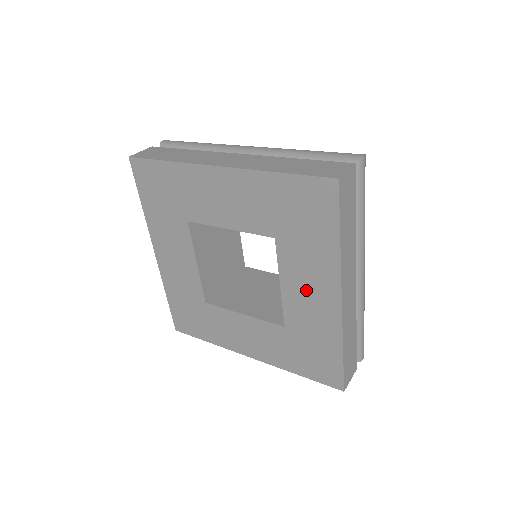
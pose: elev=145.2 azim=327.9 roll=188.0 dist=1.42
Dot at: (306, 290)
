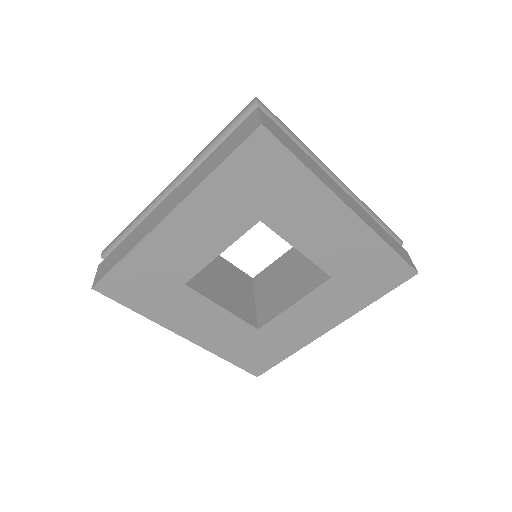
Dot at: (319, 232)
